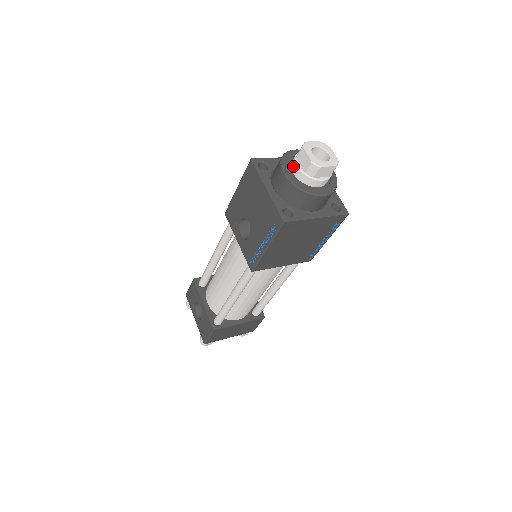
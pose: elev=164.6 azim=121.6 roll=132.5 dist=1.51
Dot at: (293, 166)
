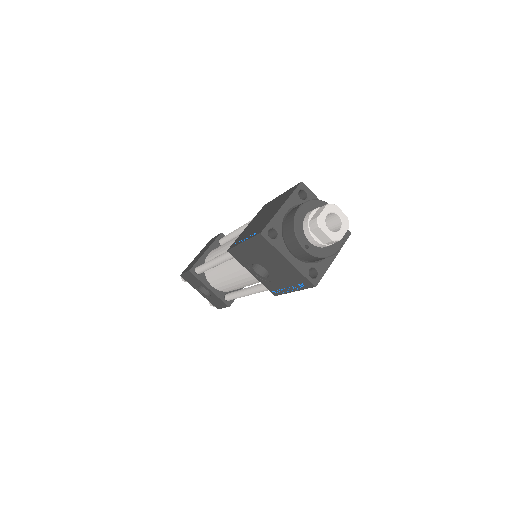
Dot at: (309, 238)
